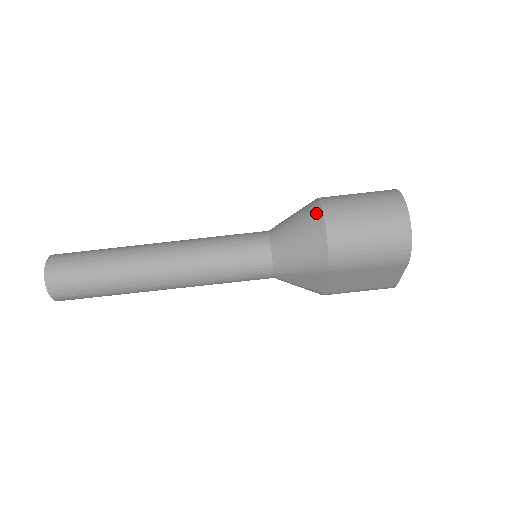
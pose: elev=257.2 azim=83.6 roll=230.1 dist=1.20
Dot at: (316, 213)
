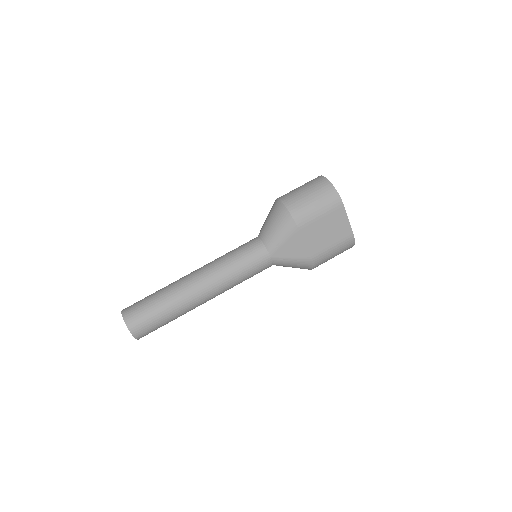
Dot at: (275, 203)
